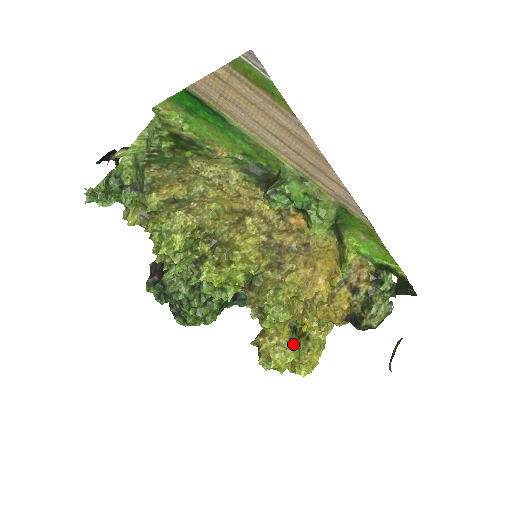
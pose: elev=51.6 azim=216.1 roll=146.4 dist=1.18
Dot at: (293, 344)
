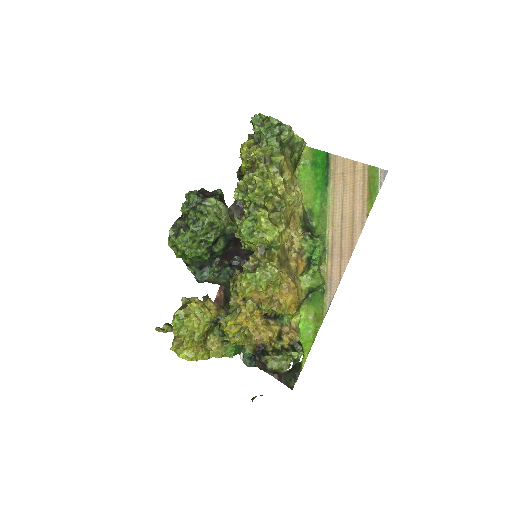
Dot at: (206, 327)
